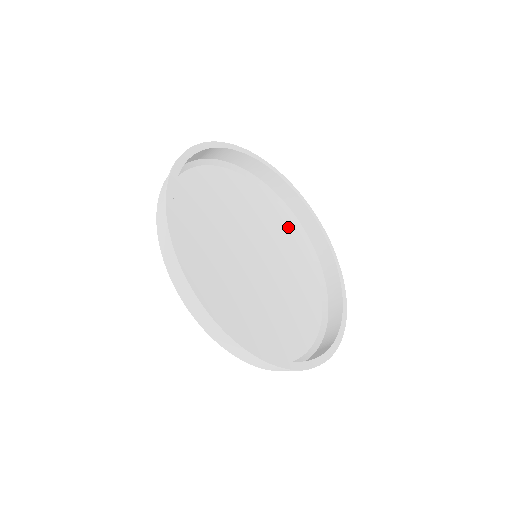
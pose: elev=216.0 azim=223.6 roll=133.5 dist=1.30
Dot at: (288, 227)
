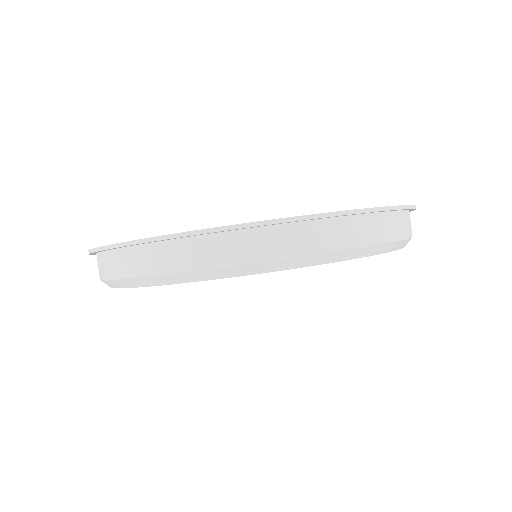
Dot at: occluded
